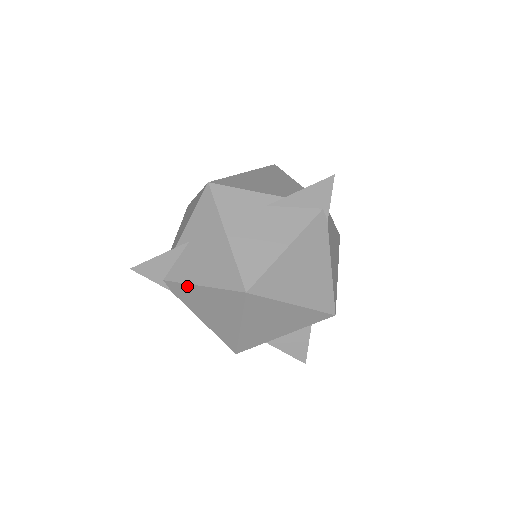
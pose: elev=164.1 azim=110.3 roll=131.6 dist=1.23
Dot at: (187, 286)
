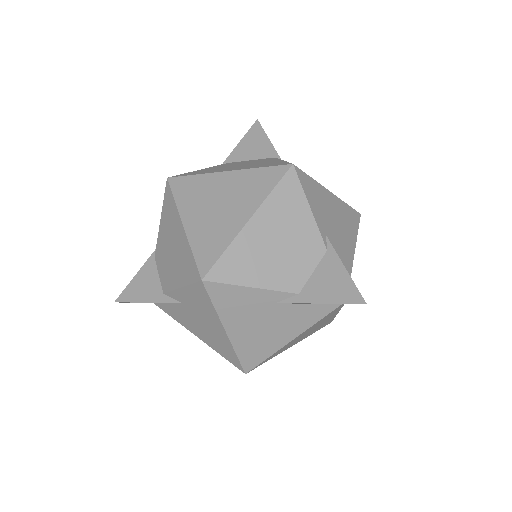
Dot at: (181, 323)
